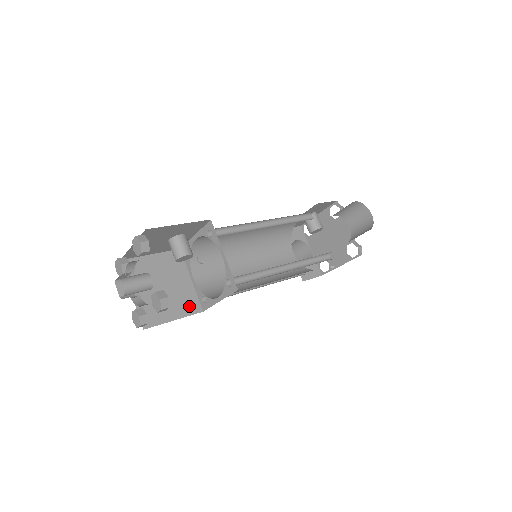
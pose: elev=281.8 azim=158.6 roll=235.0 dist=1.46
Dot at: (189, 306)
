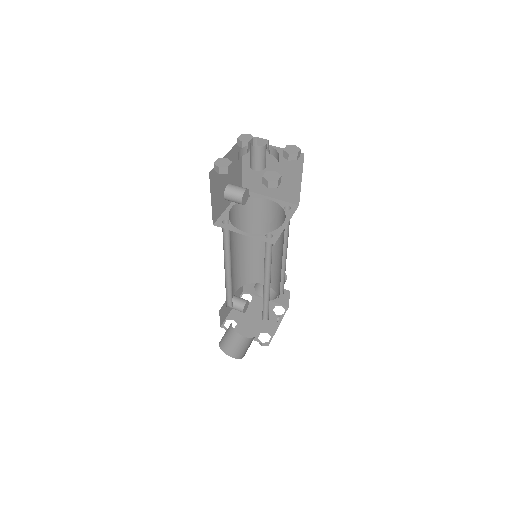
Dot at: occluded
